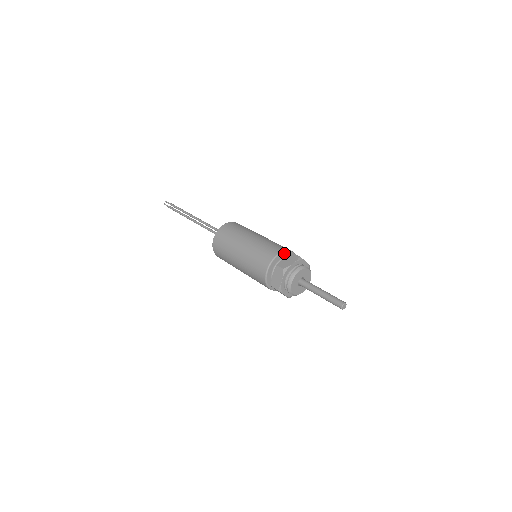
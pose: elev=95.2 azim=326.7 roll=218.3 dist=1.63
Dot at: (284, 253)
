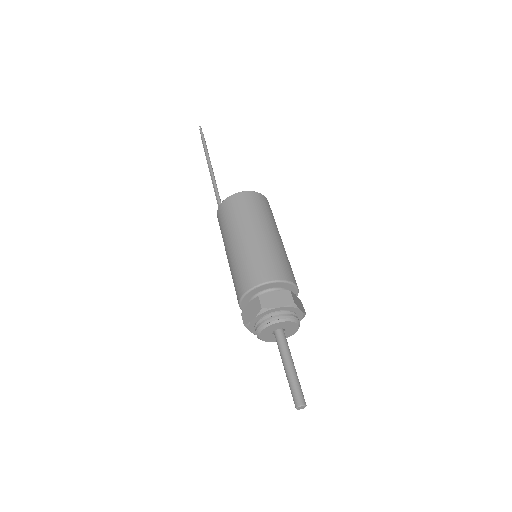
Dot at: (253, 290)
